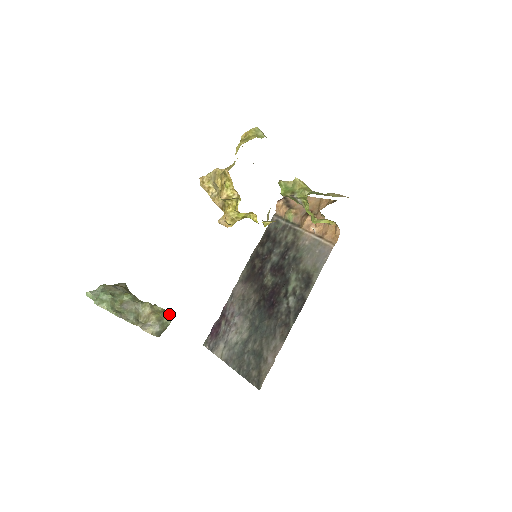
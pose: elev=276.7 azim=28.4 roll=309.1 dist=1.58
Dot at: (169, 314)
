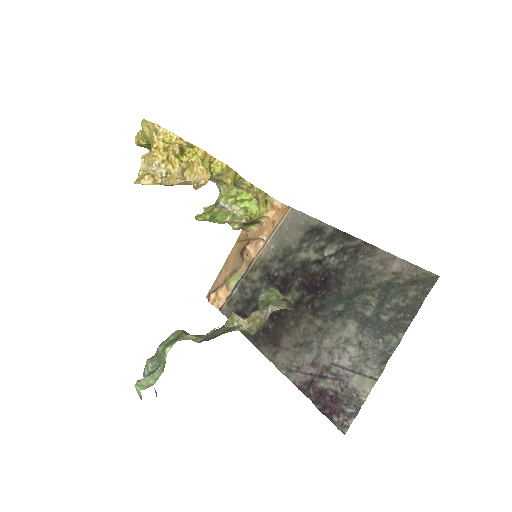
Dot at: (268, 294)
